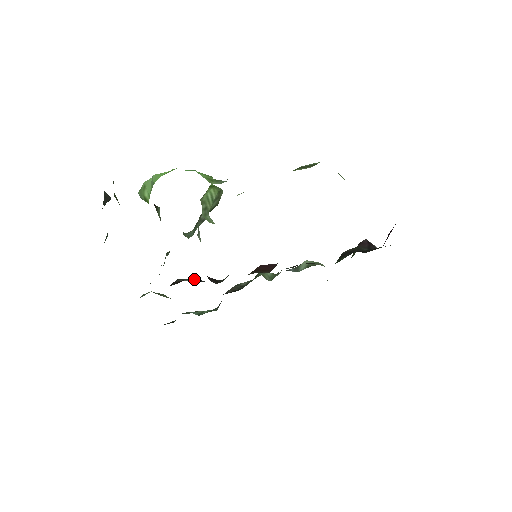
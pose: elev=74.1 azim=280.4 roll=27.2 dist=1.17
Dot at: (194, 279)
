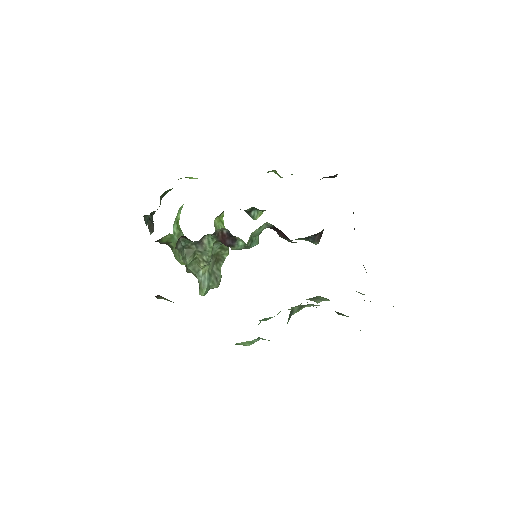
Dot at: occluded
